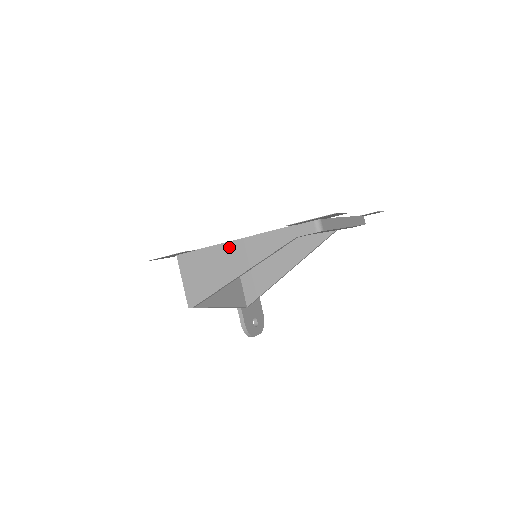
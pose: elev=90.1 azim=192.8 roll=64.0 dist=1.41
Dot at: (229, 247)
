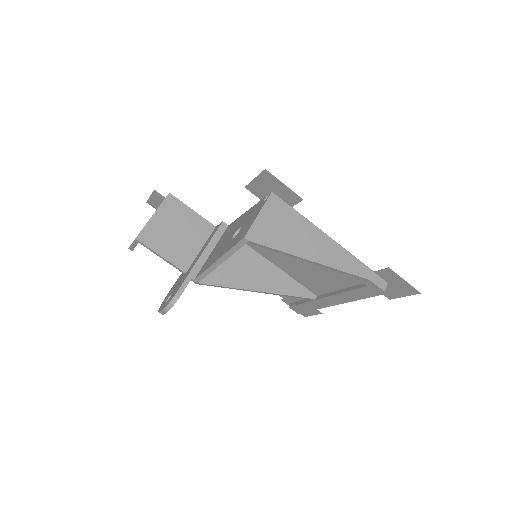
Dot at: (320, 235)
